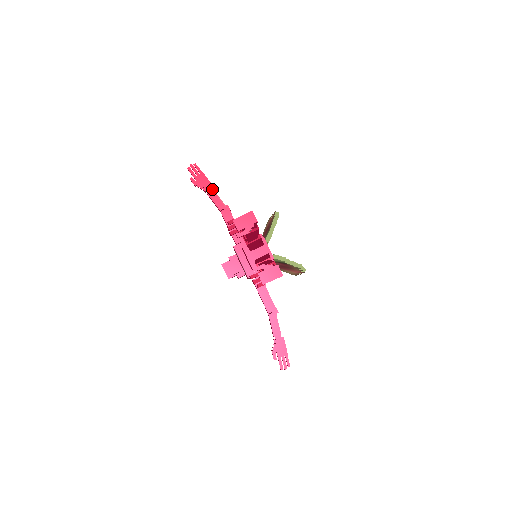
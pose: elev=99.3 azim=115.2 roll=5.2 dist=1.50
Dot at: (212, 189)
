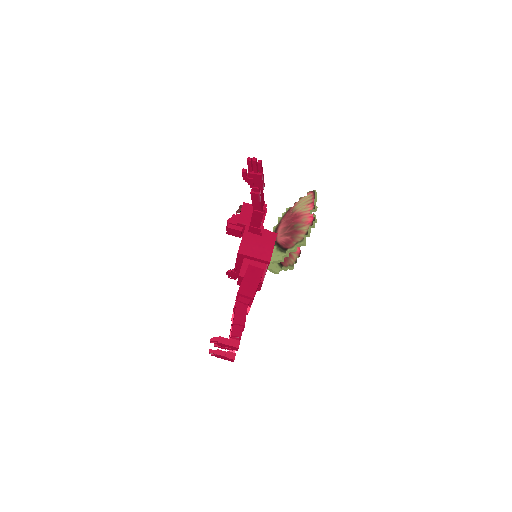
Dot at: (259, 194)
